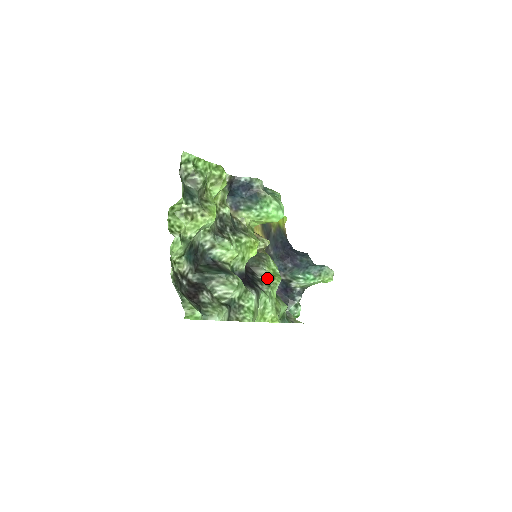
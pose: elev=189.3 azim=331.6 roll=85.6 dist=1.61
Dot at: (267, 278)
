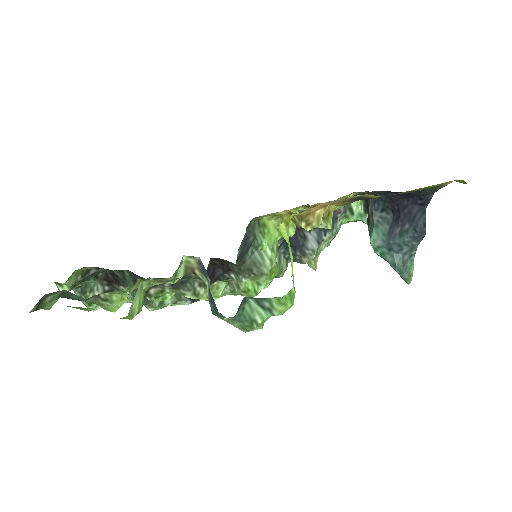
Dot at: (238, 286)
